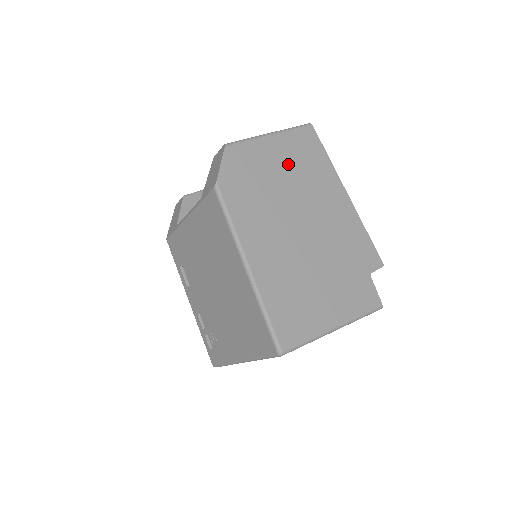
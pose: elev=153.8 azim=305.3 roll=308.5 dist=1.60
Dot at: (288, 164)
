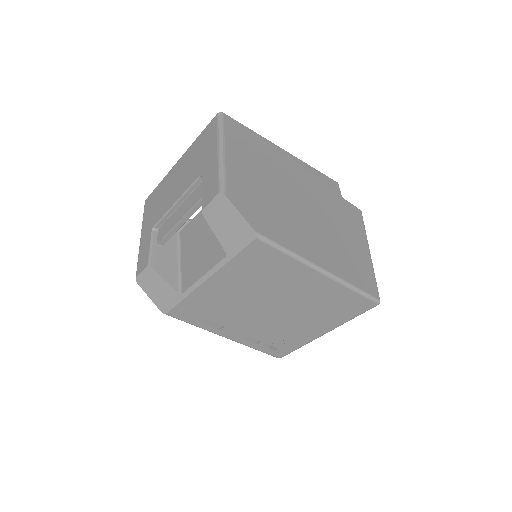
Dot at: (253, 165)
